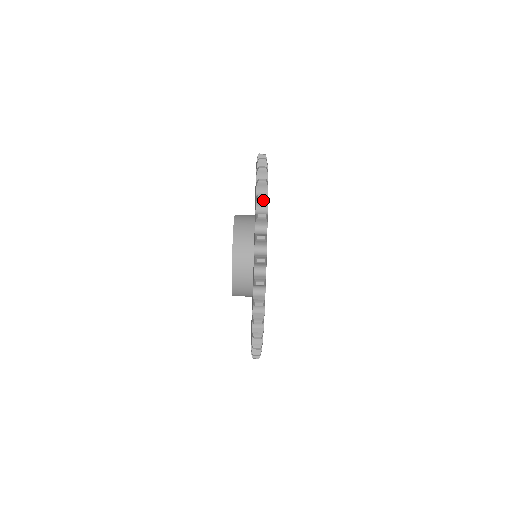
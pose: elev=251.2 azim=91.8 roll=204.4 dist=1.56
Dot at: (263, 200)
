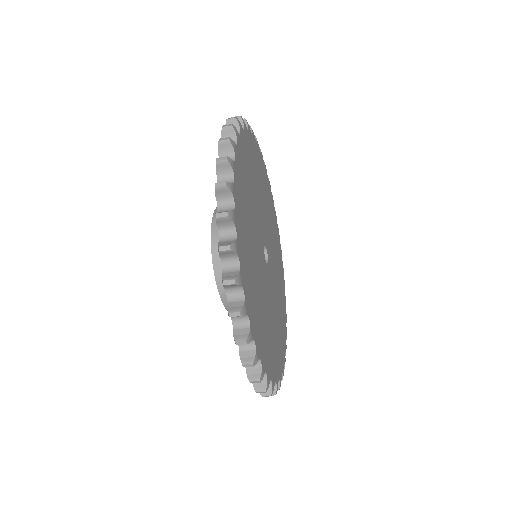
Dot at: (238, 316)
